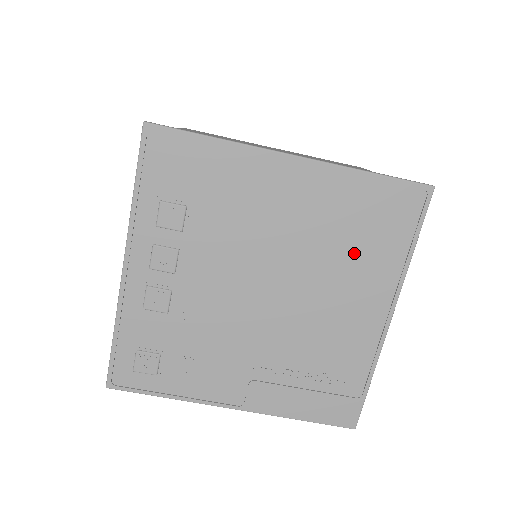
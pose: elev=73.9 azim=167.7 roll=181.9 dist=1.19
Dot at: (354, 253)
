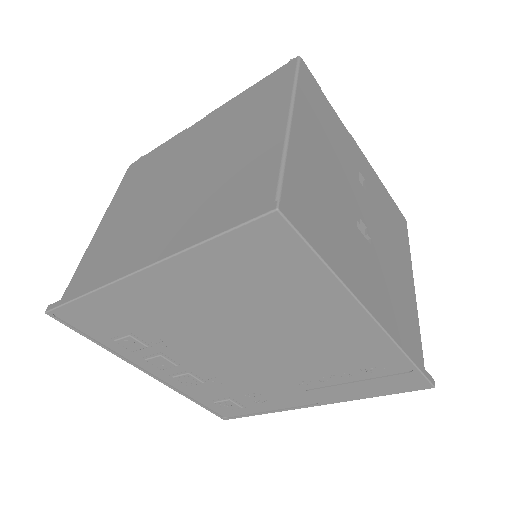
Dot at: (275, 296)
